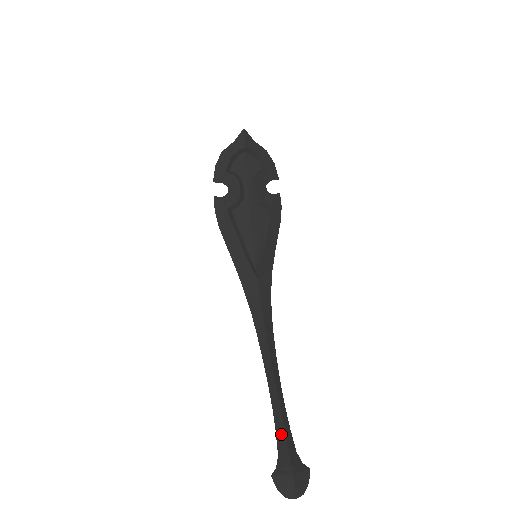
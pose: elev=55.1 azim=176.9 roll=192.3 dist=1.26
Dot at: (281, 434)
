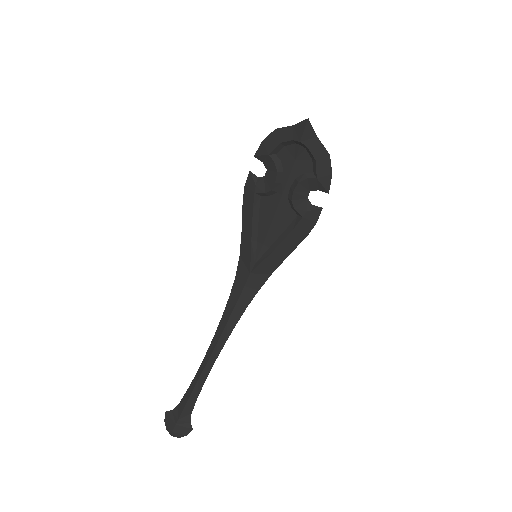
Dot at: (187, 396)
